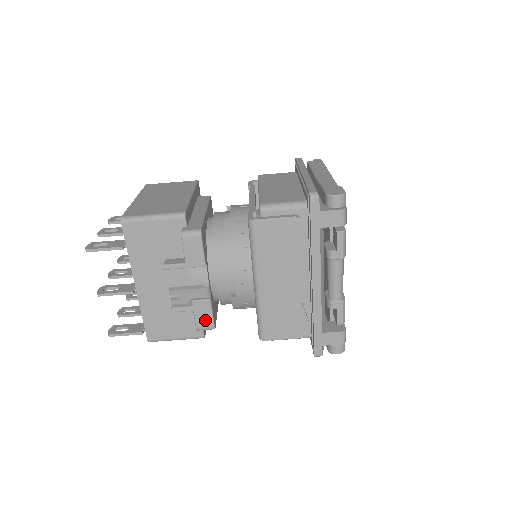
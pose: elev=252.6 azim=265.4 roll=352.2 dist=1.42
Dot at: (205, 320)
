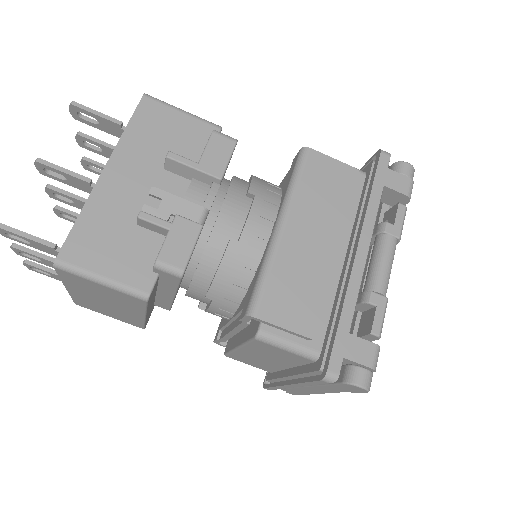
Dot at: (178, 252)
